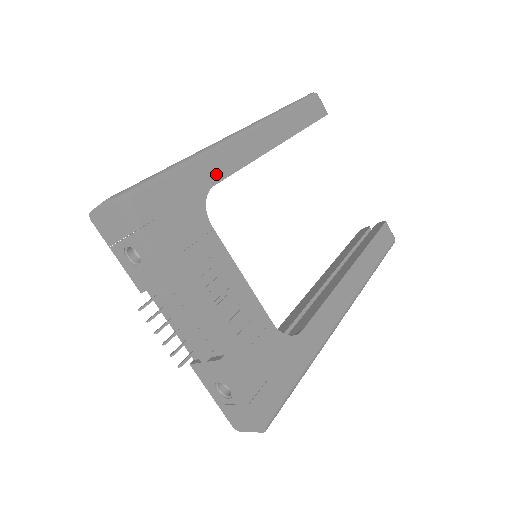
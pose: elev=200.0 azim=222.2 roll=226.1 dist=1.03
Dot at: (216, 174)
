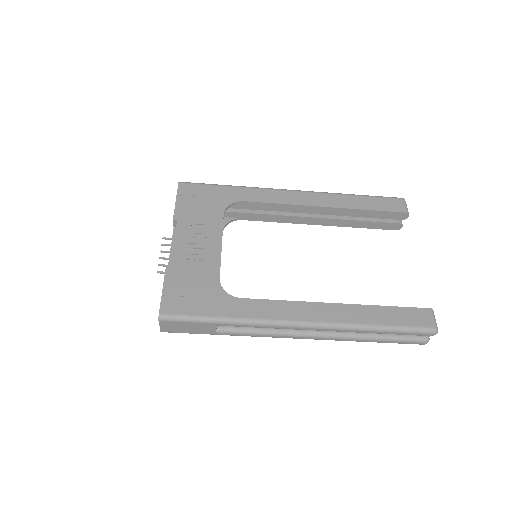
Dot at: (251, 198)
